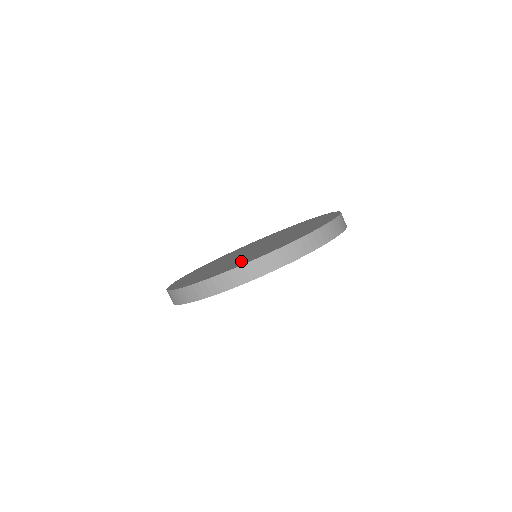
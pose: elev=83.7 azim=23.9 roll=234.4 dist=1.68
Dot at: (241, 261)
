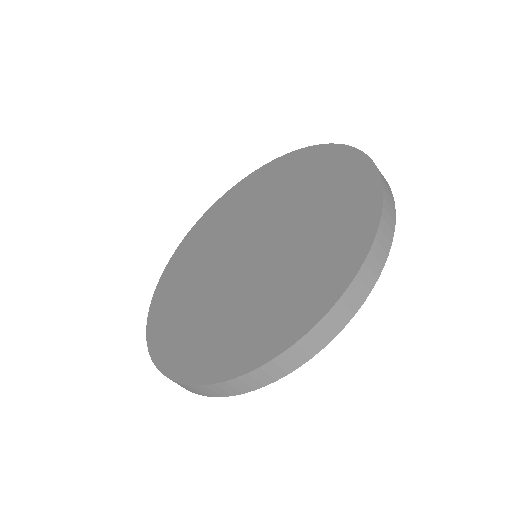
Dot at: (219, 340)
